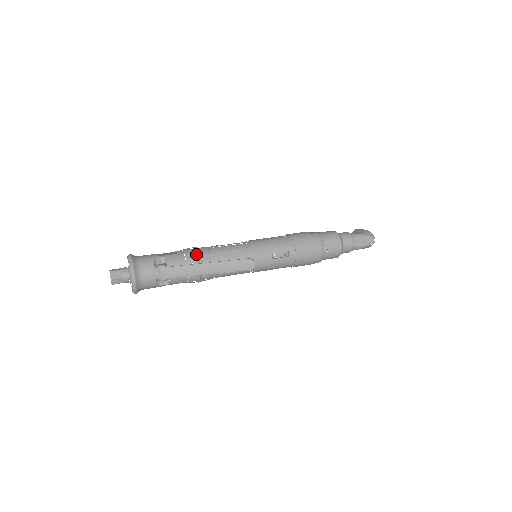
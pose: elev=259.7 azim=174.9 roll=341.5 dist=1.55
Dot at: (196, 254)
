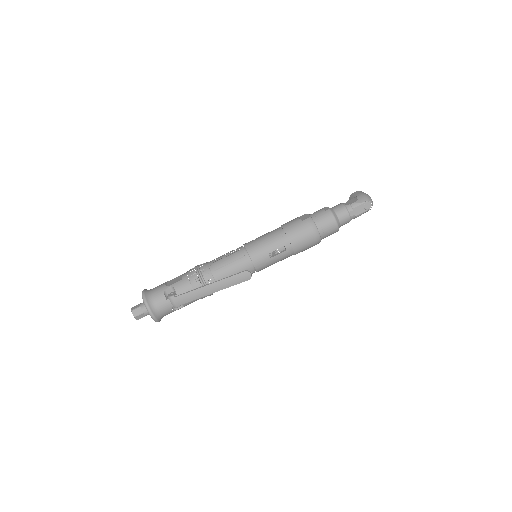
Dot at: (198, 276)
